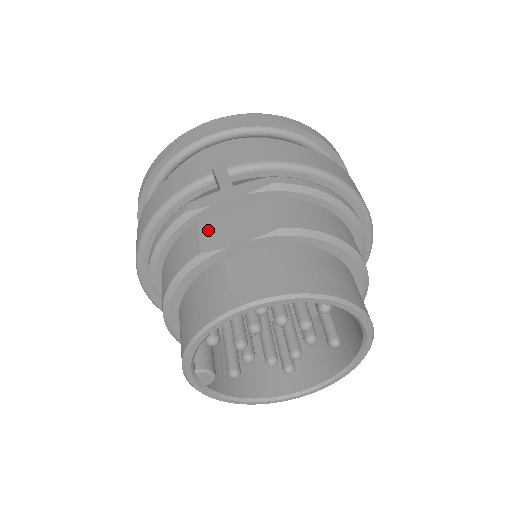
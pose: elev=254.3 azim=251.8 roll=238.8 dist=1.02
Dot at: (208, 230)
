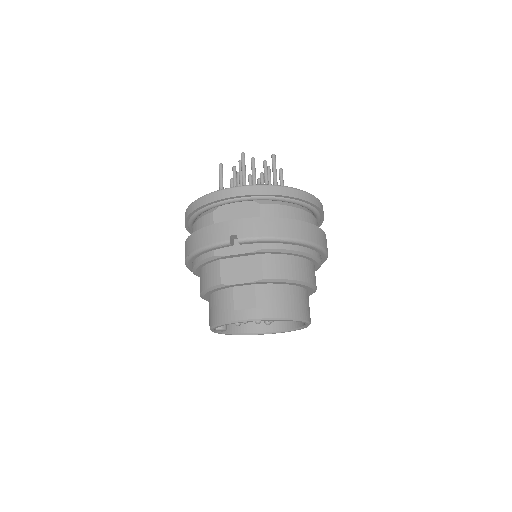
Dot at: (226, 268)
